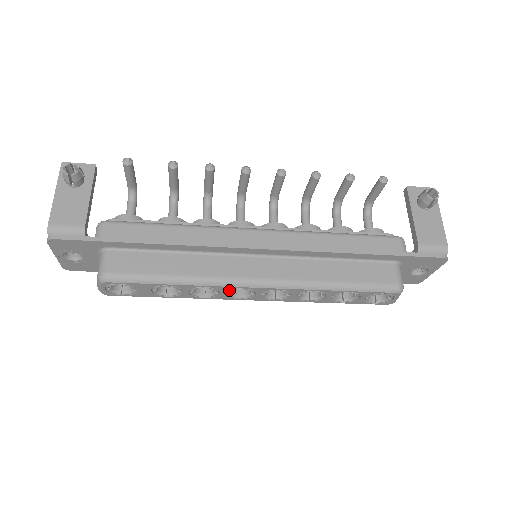
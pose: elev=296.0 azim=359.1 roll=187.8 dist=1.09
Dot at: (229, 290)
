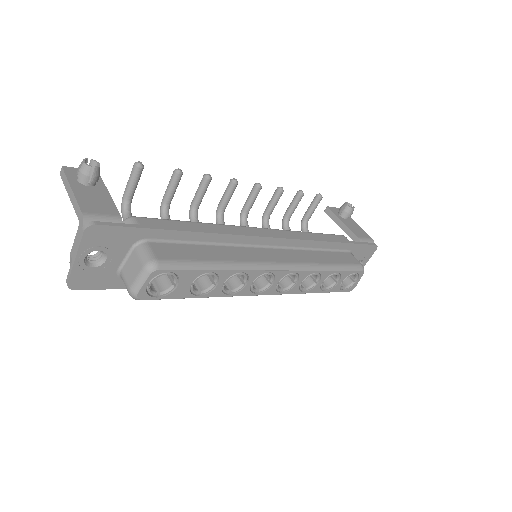
Dot at: (257, 278)
